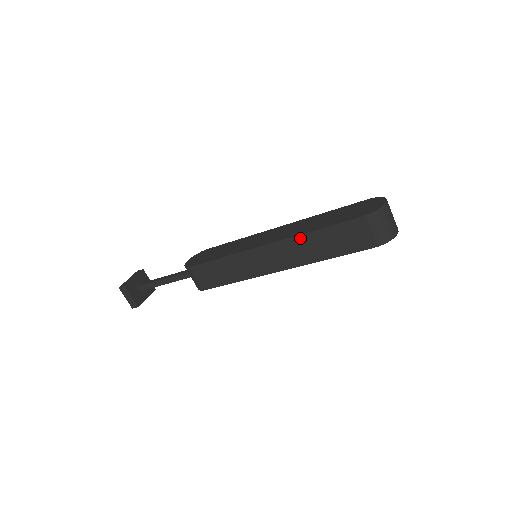
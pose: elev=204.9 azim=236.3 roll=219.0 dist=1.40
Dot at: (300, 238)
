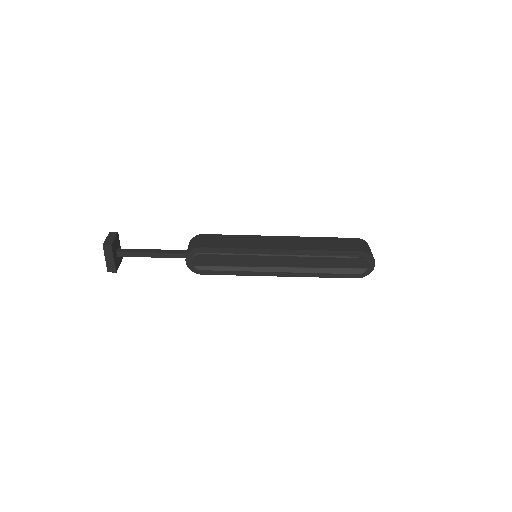
Dot at: (308, 238)
